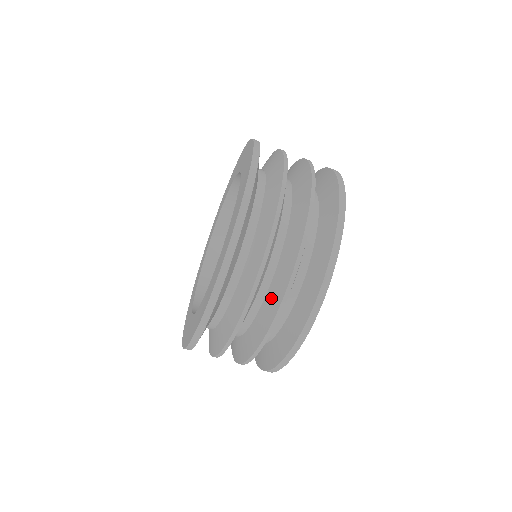
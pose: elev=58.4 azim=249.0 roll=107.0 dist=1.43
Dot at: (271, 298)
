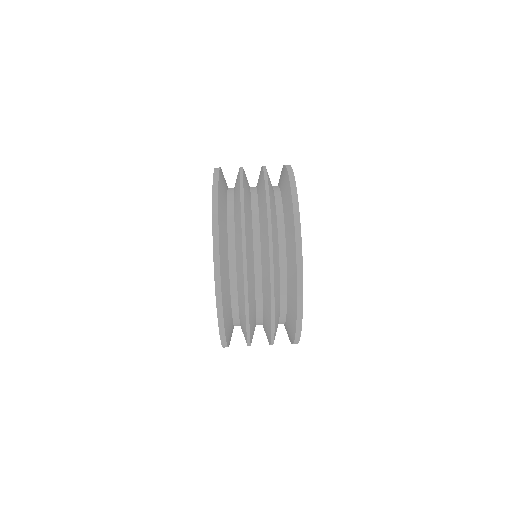
Dot at: (258, 179)
